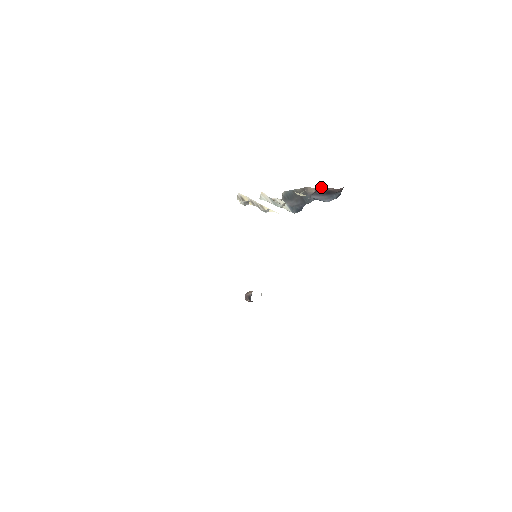
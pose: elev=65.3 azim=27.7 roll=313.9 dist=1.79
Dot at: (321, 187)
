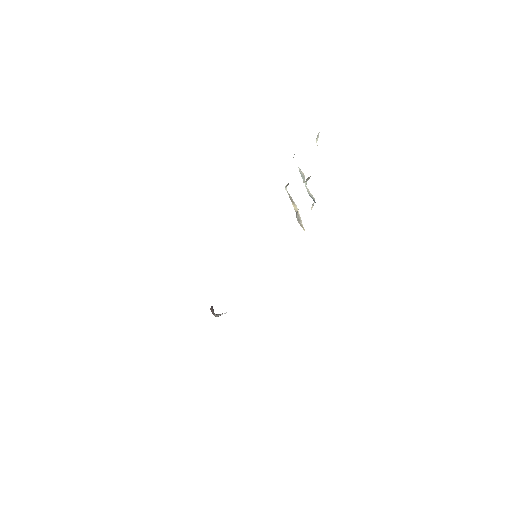
Dot at: occluded
